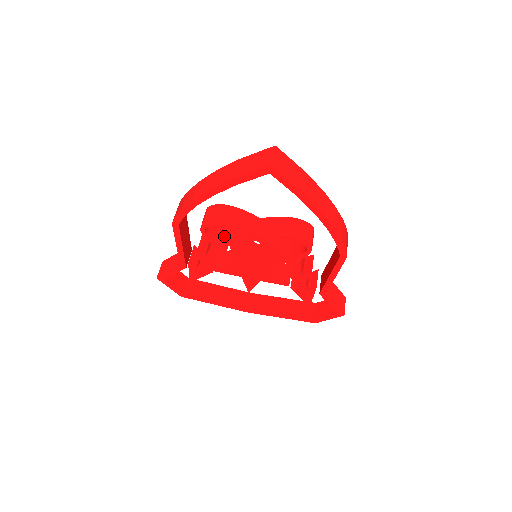
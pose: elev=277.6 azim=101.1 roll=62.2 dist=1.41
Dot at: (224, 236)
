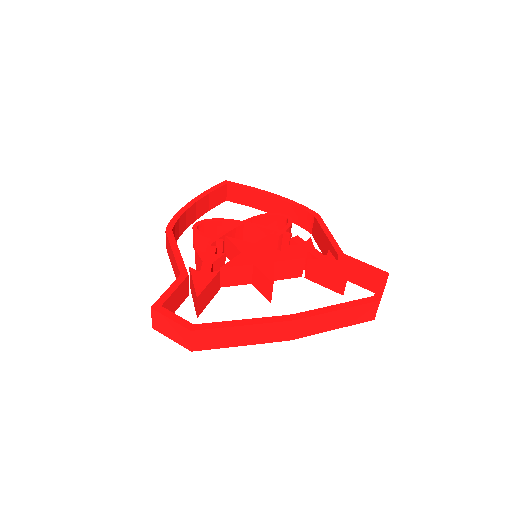
Dot at: occluded
